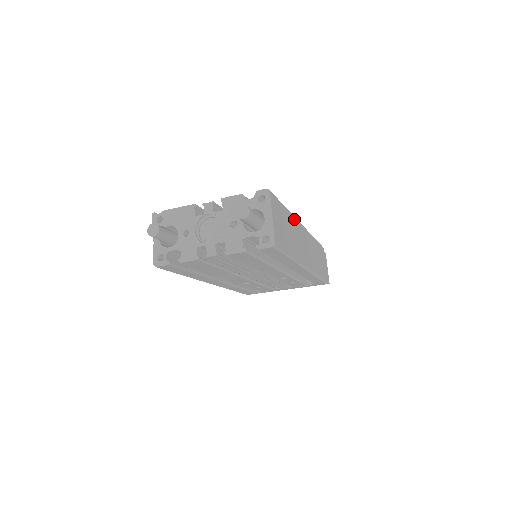
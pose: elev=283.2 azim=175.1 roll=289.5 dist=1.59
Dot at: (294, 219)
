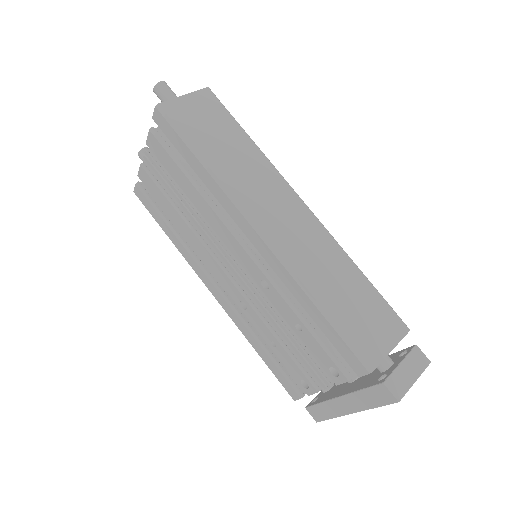
Dot at: (271, 167)
